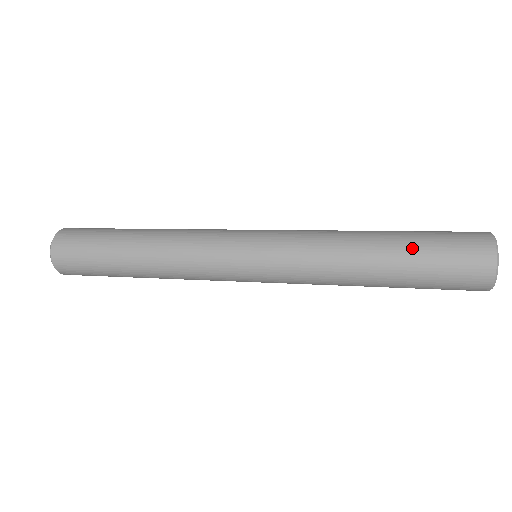
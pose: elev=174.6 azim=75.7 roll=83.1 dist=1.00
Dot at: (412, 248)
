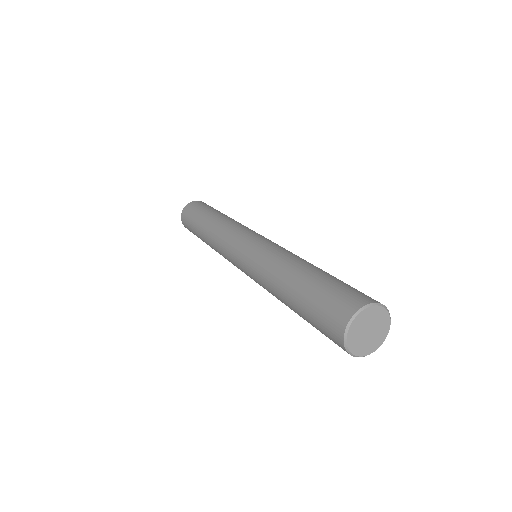
Dot at: (301, 311)
